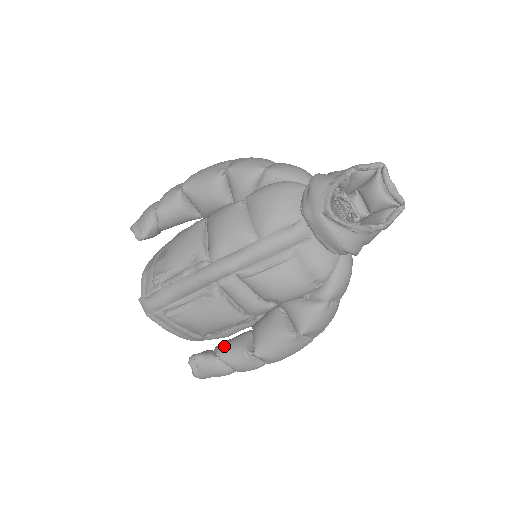
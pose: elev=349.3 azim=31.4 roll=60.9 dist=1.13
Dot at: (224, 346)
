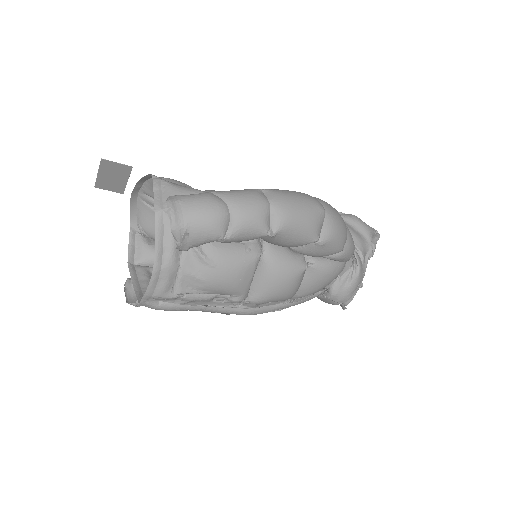
Dot at: occluded
